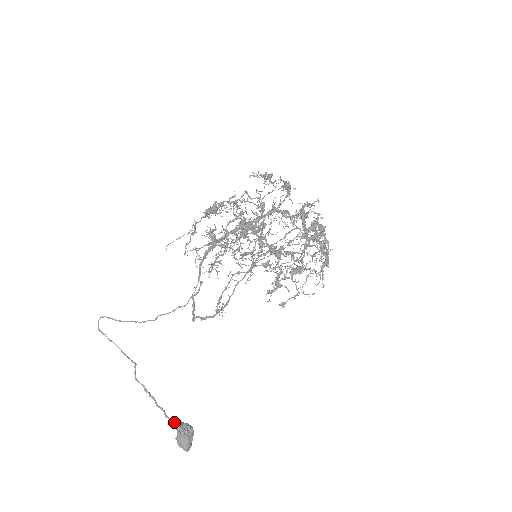
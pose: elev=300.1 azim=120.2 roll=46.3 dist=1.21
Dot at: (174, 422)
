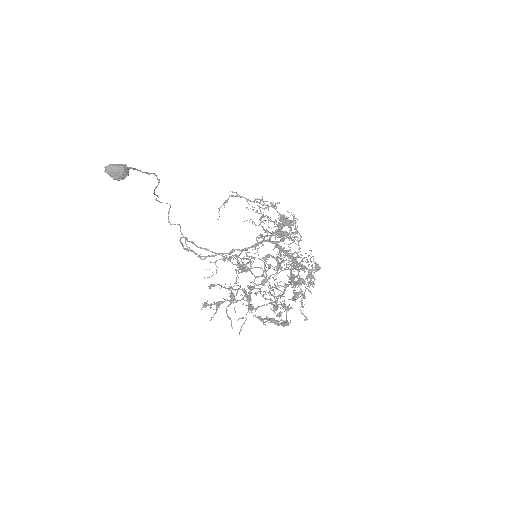
Dot at: occluded
